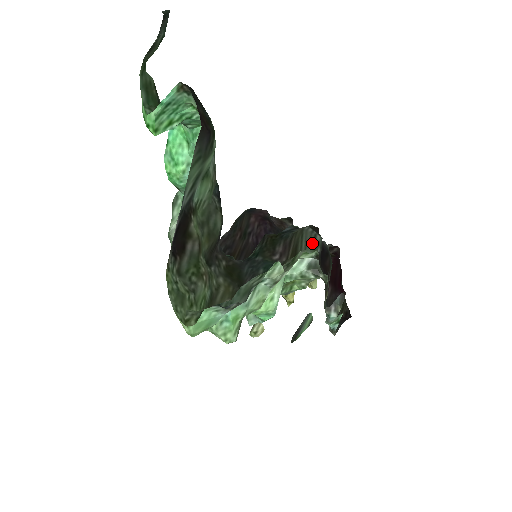
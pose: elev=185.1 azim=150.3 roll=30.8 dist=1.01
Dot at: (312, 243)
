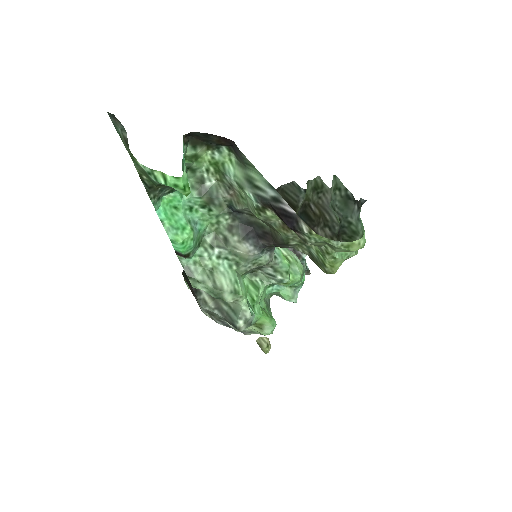
Dot at: (296, 188)
